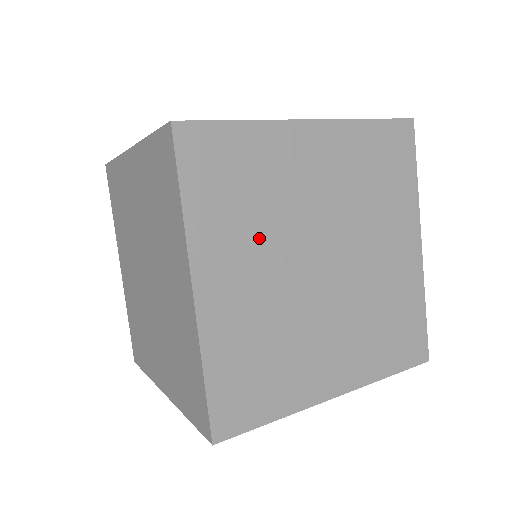
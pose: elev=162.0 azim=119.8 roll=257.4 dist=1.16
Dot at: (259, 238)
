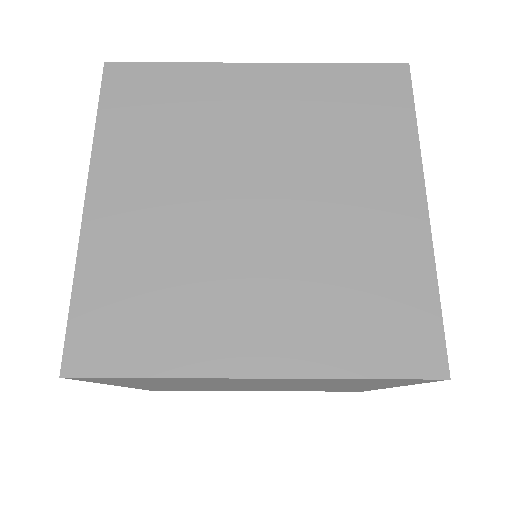
Dot at: occluded
